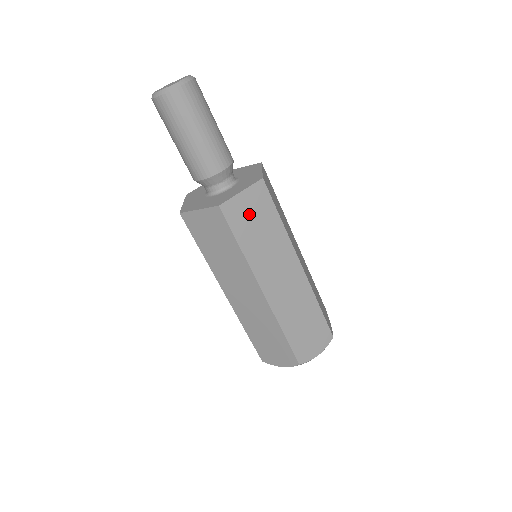
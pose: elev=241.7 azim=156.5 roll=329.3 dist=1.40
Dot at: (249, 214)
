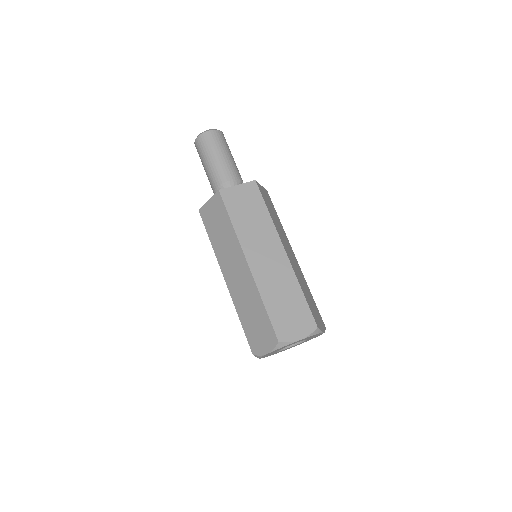
Dot at: (242, 201)
